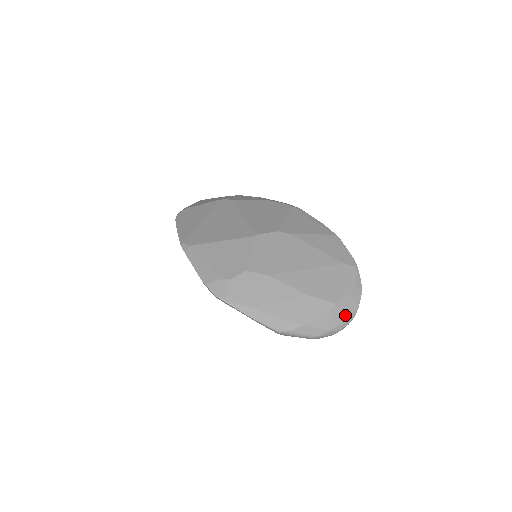
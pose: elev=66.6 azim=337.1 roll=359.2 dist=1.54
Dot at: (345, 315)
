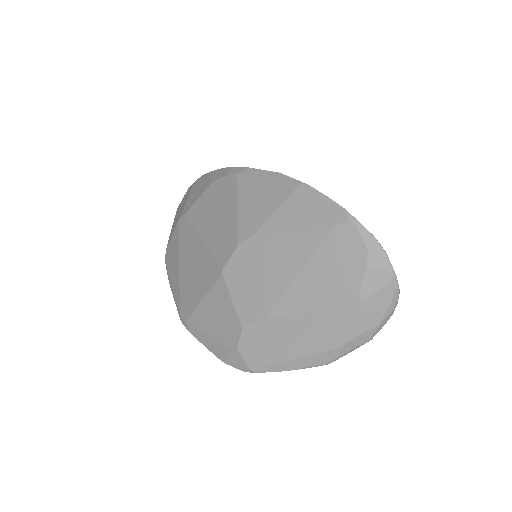
Dot at: (383, 294)
